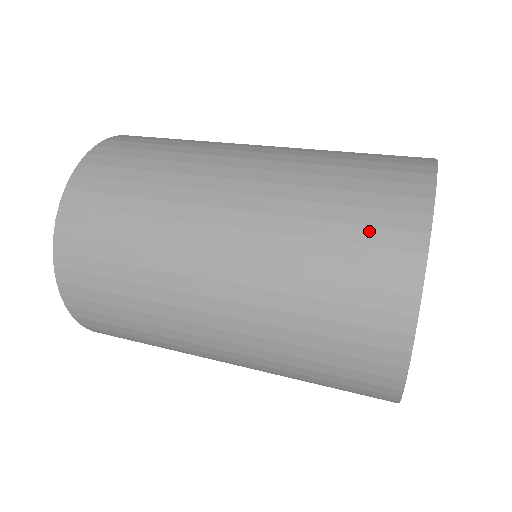
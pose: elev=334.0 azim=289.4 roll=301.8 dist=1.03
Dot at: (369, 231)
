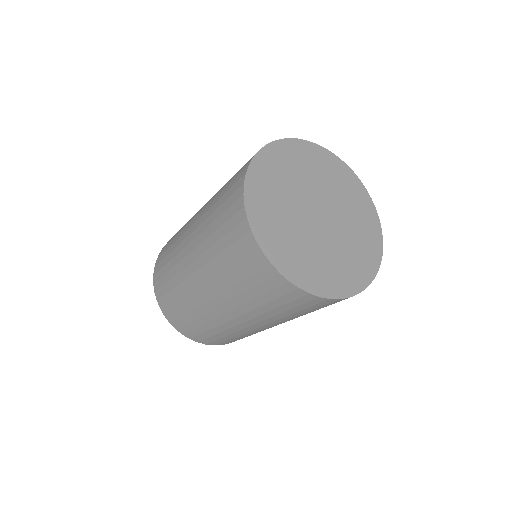
Dot at: (227, 212)
